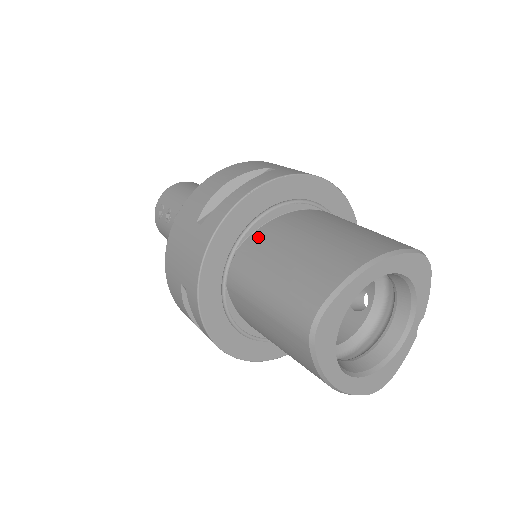
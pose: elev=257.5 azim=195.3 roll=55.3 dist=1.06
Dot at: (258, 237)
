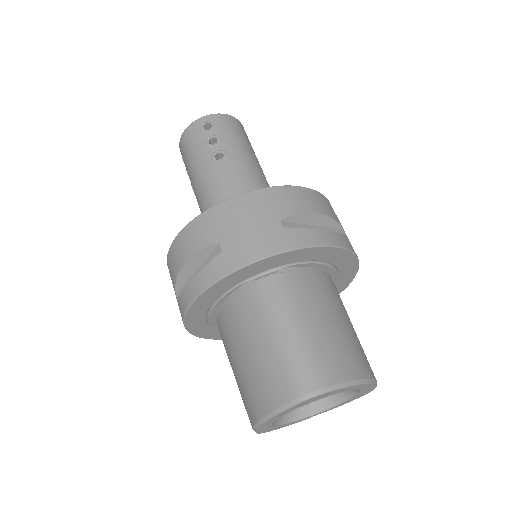
Dot at: (305, 276)
